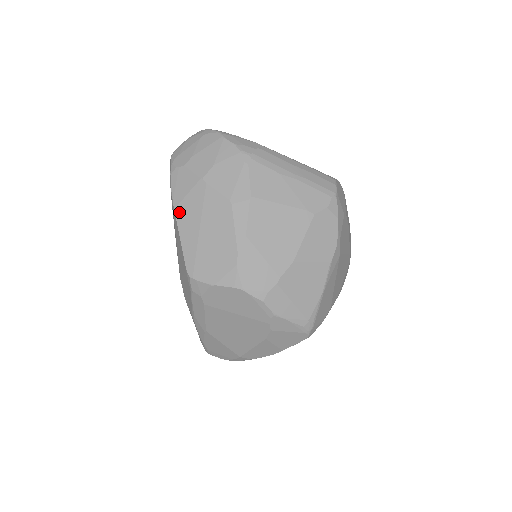
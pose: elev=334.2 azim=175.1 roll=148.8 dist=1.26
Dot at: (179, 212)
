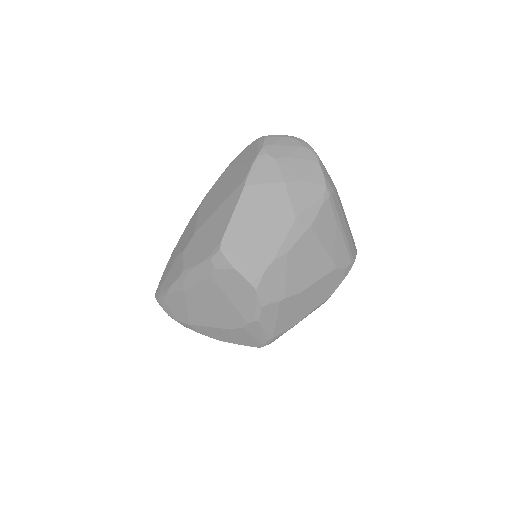
Dot at: (247, 192)
